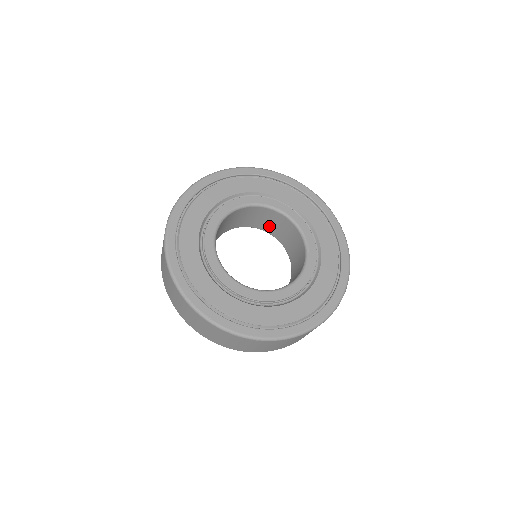
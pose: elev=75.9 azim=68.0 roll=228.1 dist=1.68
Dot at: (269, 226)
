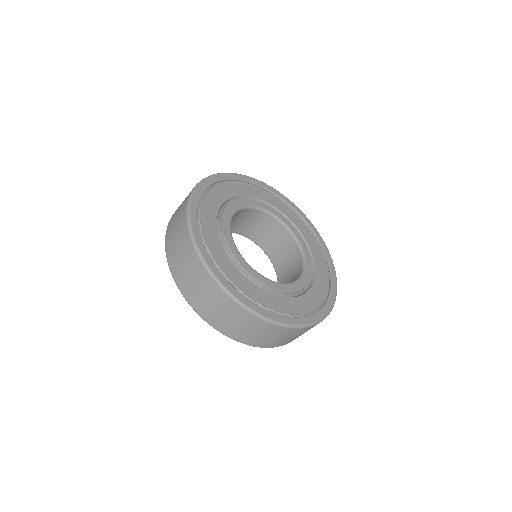
Dot at: (276, 251)
